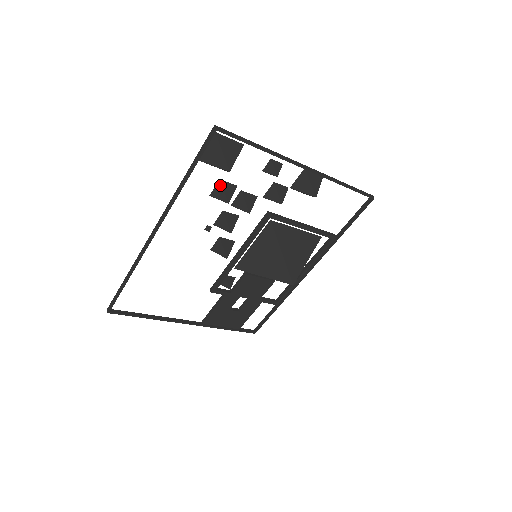
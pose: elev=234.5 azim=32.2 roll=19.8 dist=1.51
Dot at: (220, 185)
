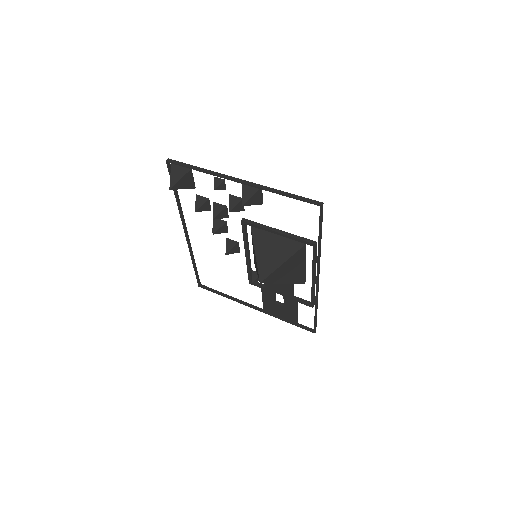
Dot at: (196, 198)
